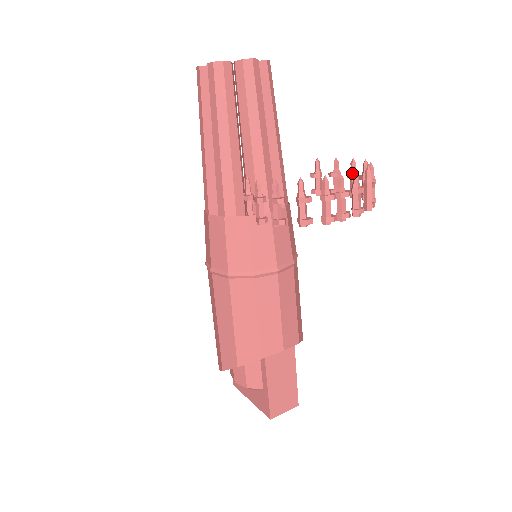
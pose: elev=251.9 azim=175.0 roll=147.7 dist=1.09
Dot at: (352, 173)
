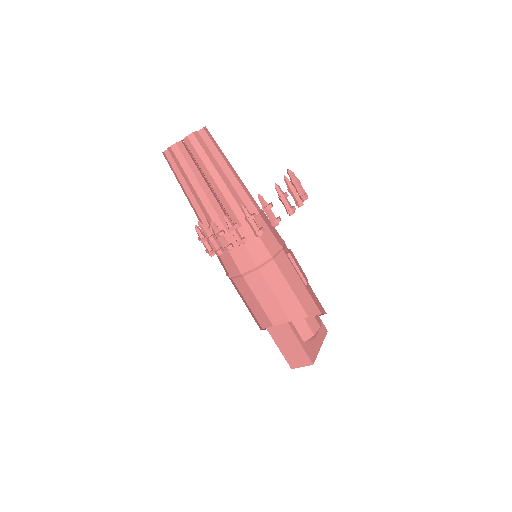
Dot at: occluded
